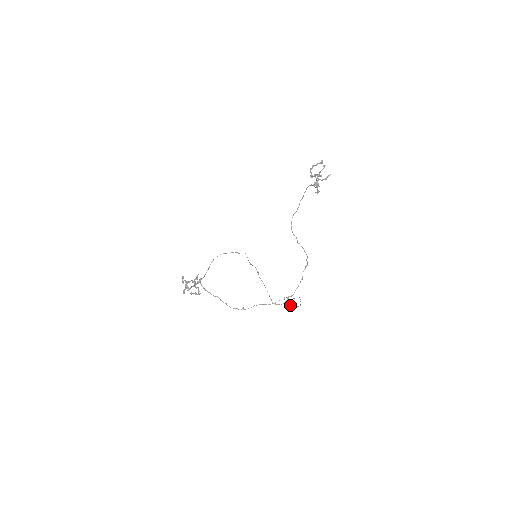
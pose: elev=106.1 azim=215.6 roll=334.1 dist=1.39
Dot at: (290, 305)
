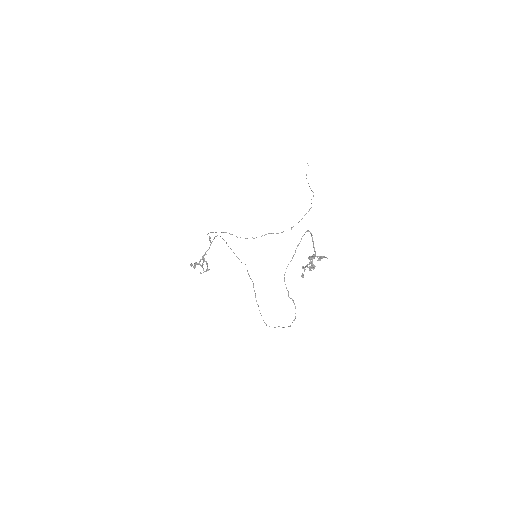
Dot at: occluded
